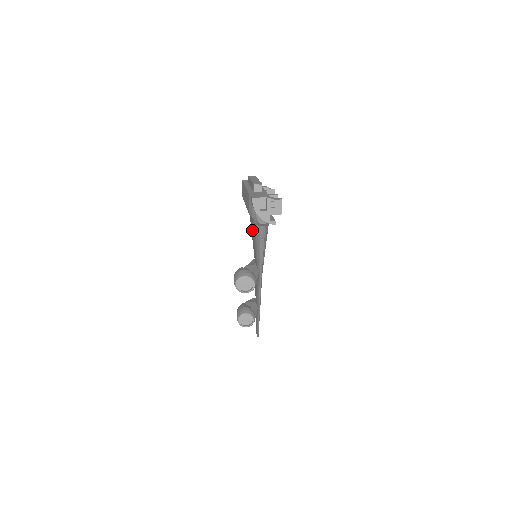
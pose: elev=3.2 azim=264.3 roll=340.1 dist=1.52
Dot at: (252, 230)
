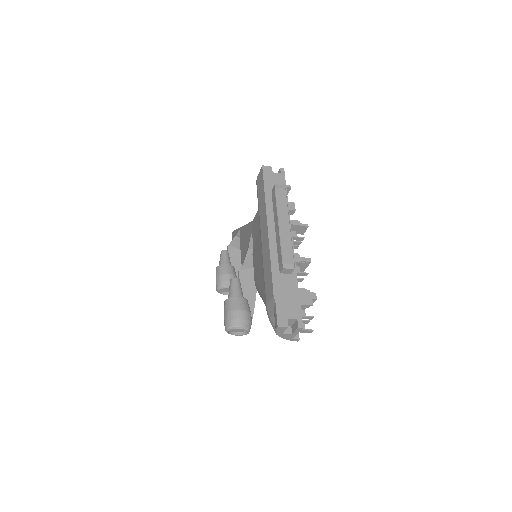
Dot at: (262, 275)
